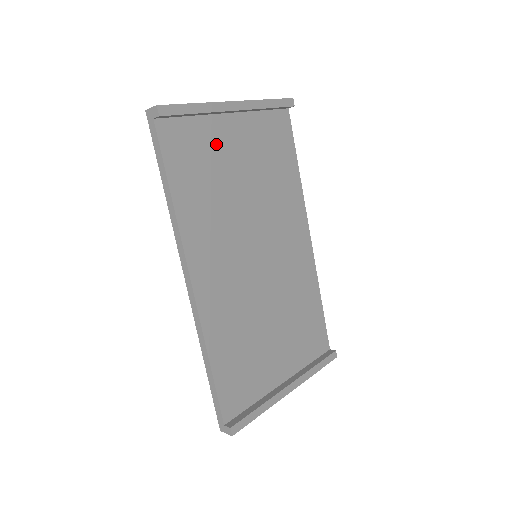
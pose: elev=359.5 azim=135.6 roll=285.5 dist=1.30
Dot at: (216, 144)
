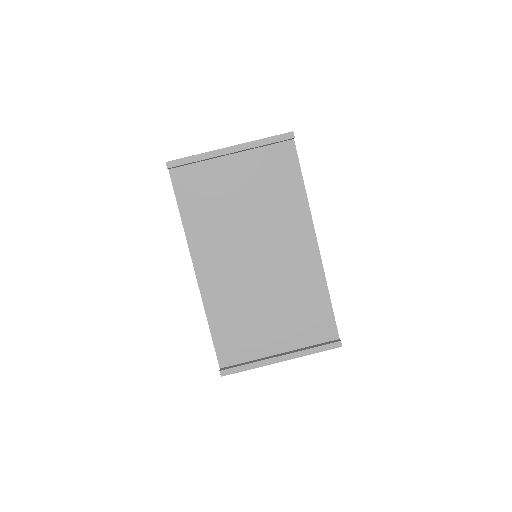
Dot at: (218, 178)
